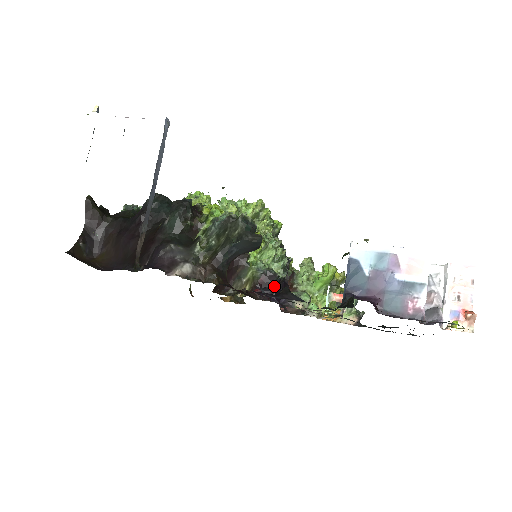
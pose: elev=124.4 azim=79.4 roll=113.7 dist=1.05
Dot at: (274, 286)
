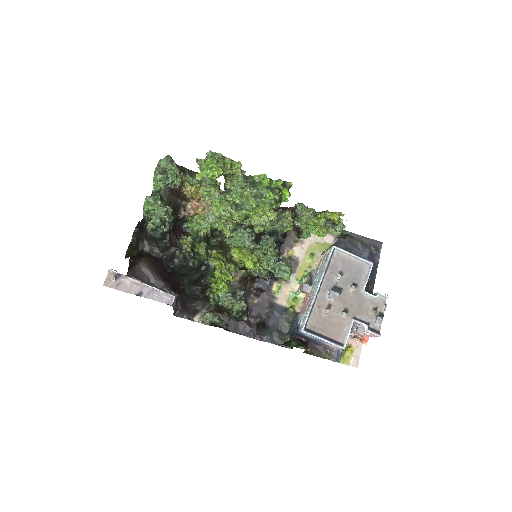
Dot at: occluded
